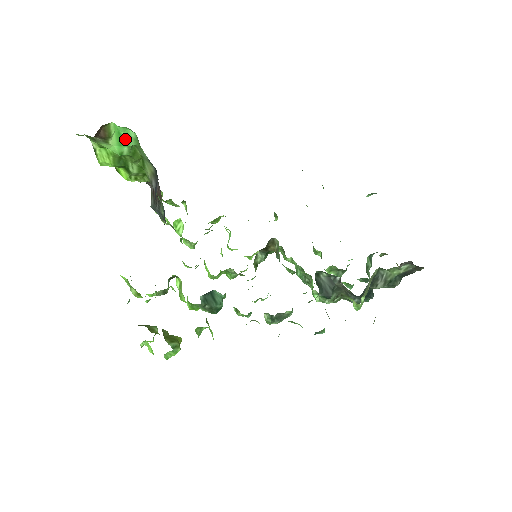
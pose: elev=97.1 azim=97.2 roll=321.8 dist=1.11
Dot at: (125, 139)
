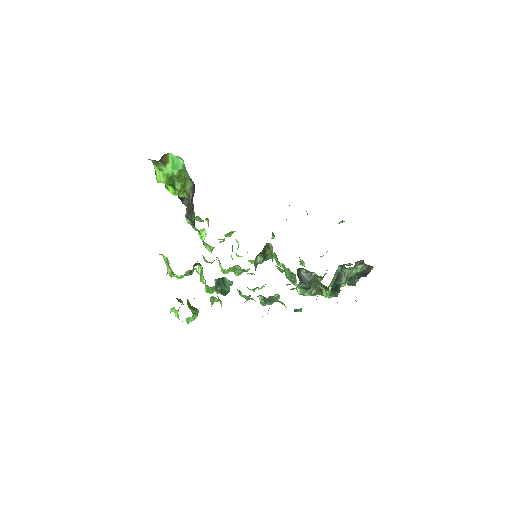
Dot at: (176, 165)
